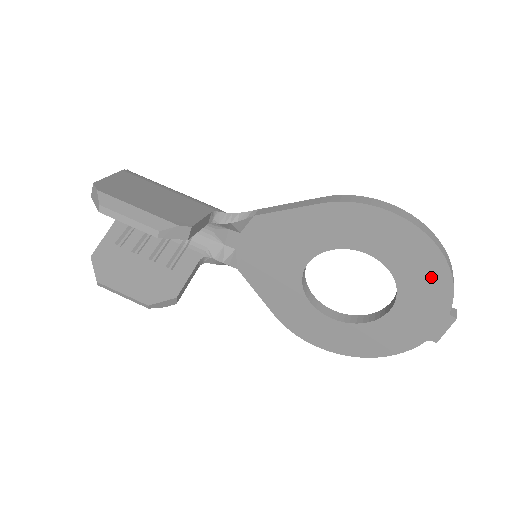
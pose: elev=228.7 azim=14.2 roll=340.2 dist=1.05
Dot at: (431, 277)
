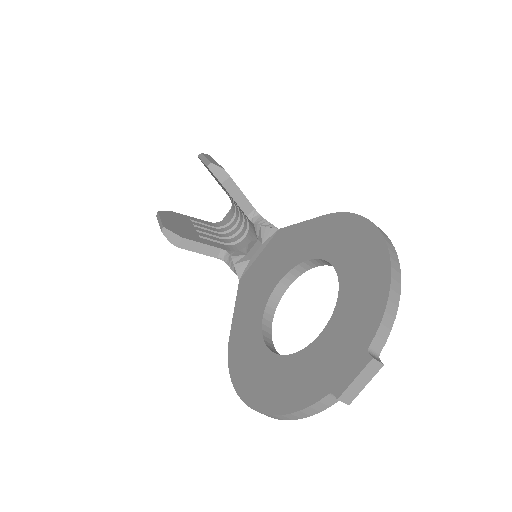
Dot at: (370, 293)
